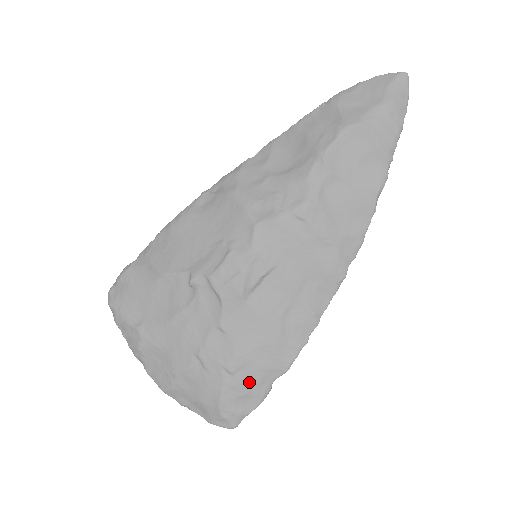
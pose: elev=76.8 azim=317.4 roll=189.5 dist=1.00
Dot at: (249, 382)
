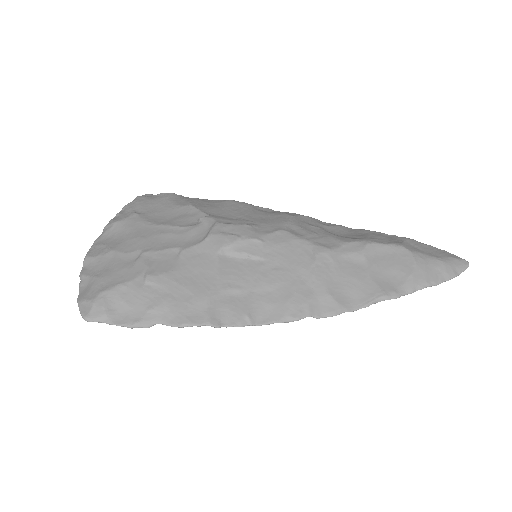
Dot at: (145, 301)
